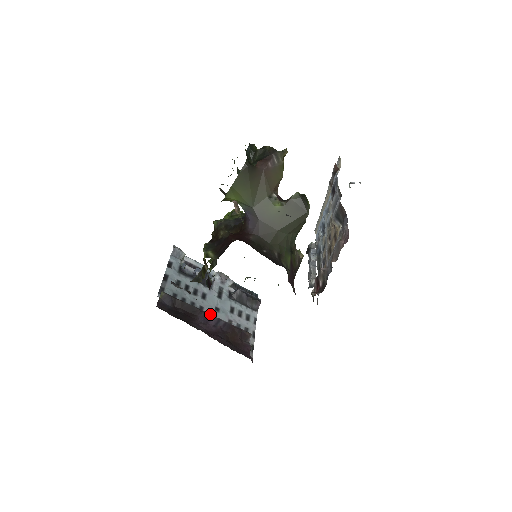
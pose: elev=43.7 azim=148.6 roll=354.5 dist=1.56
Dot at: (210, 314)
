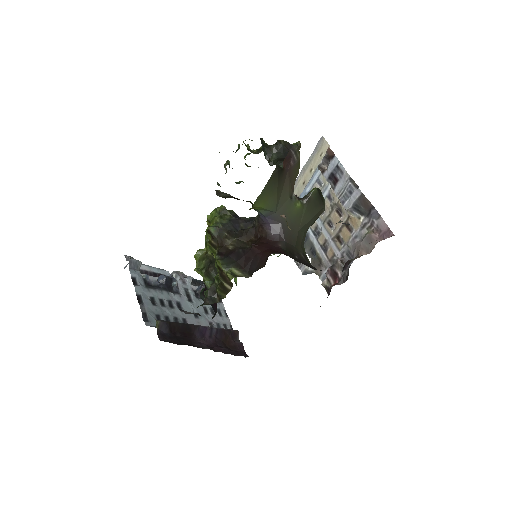
Dot at: (203, 326)
